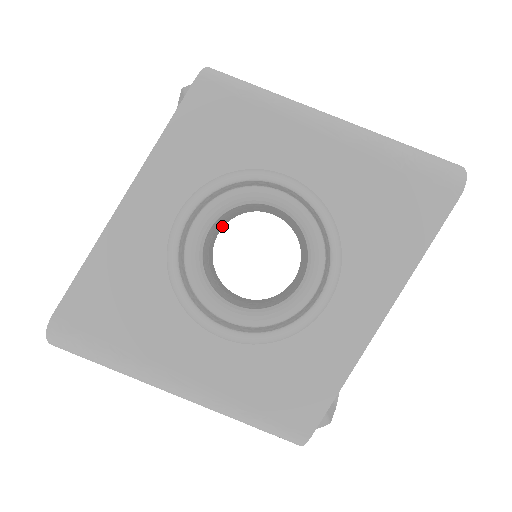
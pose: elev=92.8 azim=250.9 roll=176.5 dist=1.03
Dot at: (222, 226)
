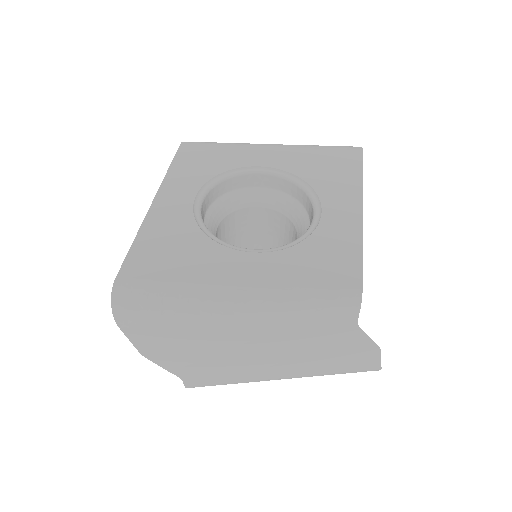
Dot at: occluded
